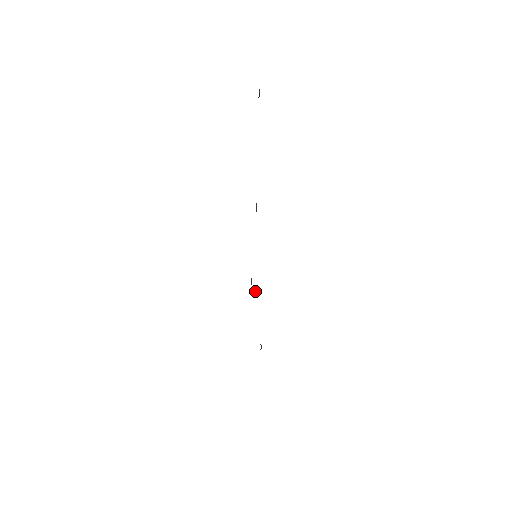
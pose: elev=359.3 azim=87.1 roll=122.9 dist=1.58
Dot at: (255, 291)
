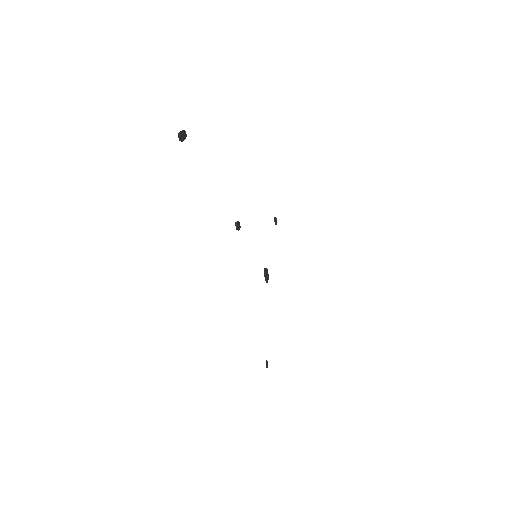
Dot at: (267, 273)
